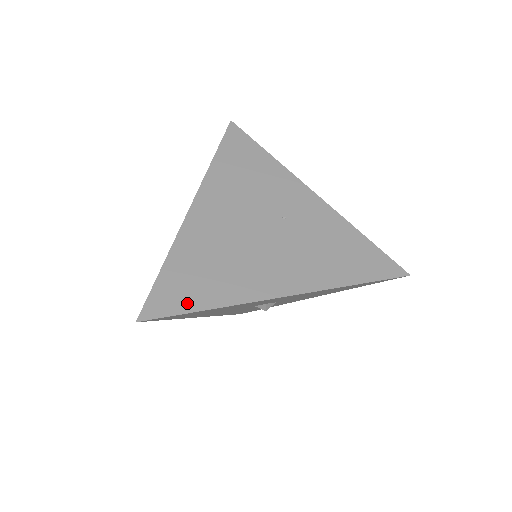
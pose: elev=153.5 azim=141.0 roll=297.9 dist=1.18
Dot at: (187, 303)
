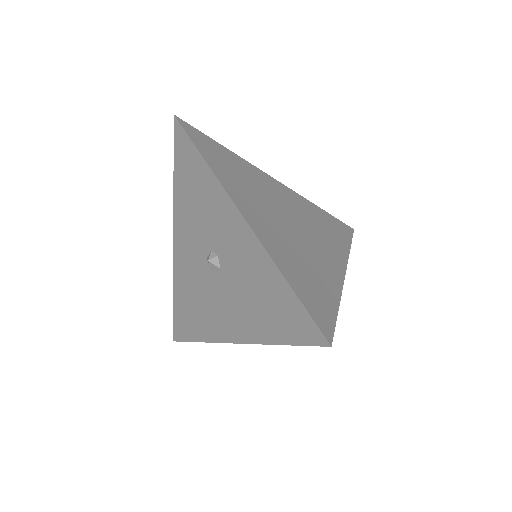
Dot at: (329, 308)
